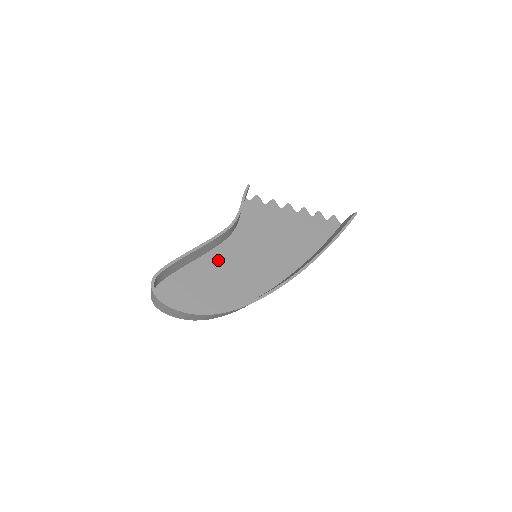
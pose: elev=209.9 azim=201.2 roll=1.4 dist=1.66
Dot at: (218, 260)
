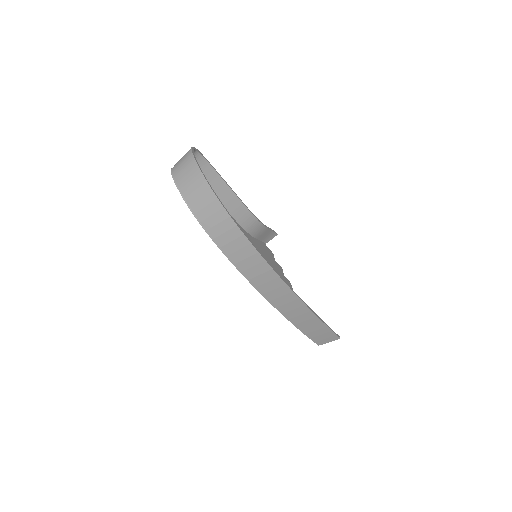
Dot at: occluded
